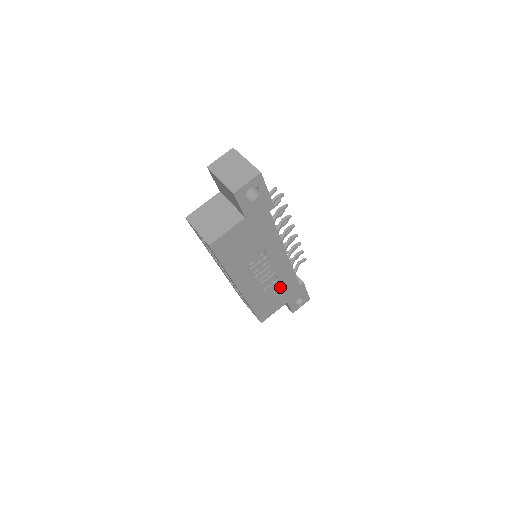
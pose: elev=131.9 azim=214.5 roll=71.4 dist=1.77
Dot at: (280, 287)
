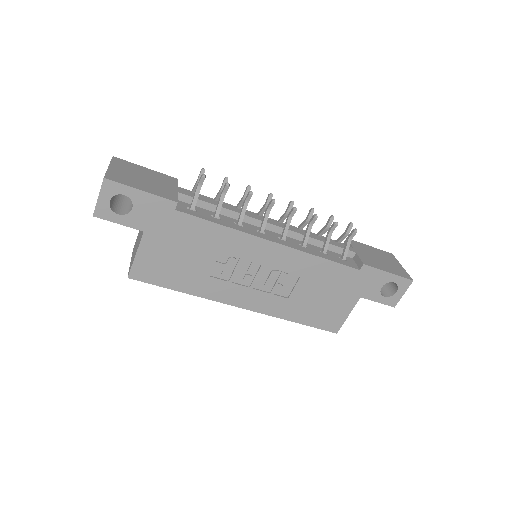
Dot at: (318, 284)
